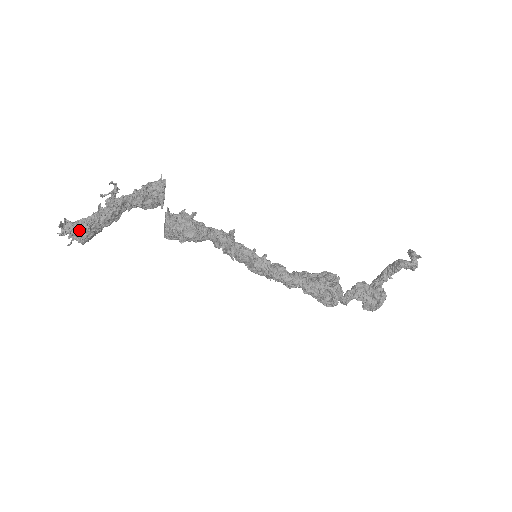
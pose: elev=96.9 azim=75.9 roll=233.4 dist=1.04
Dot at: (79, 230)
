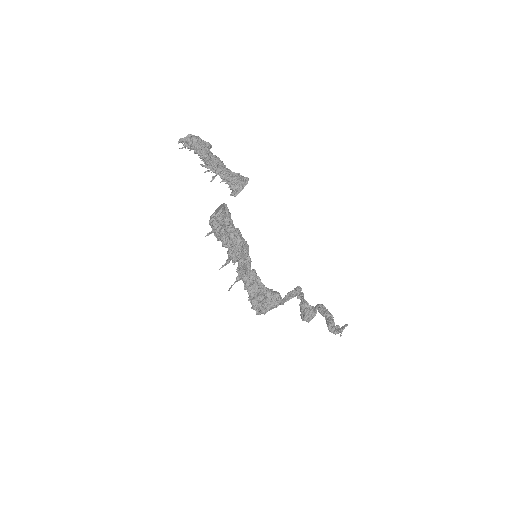
Dot at: (190, 149)
